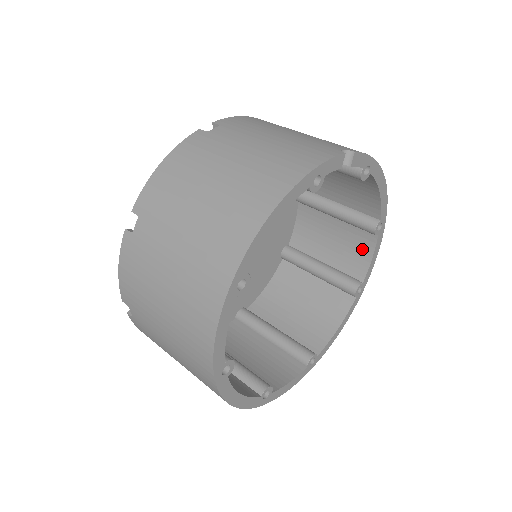
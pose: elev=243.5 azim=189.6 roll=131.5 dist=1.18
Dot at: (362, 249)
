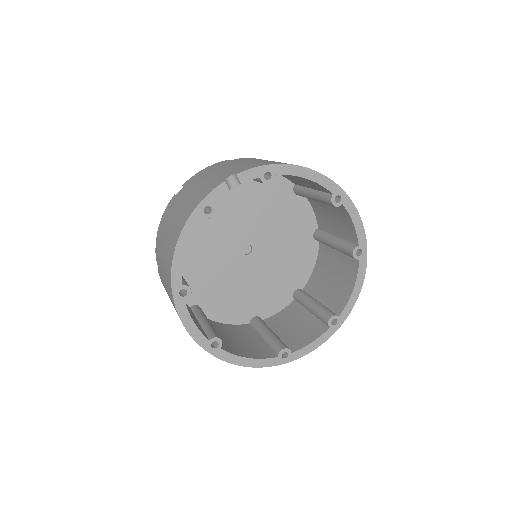
Dot at: (346, 218)
